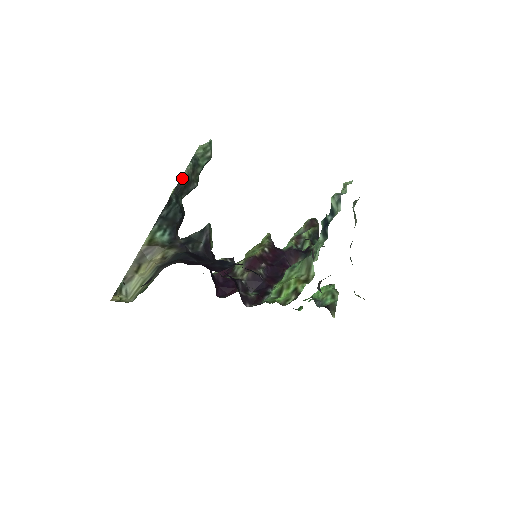
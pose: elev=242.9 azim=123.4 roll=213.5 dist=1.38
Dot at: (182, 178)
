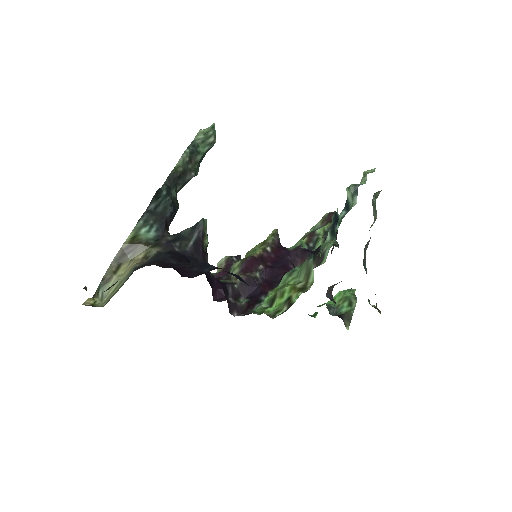
Dot at: (176, 167)
